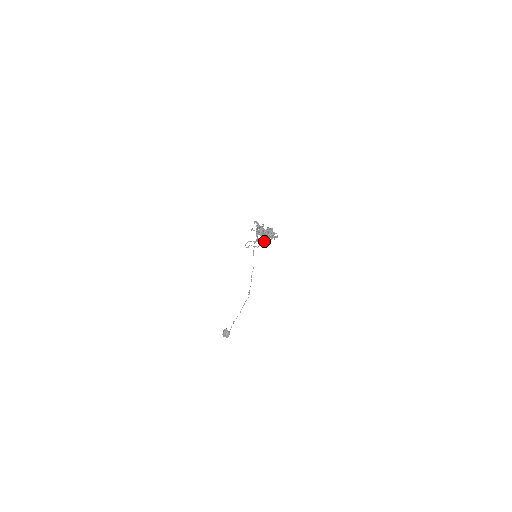
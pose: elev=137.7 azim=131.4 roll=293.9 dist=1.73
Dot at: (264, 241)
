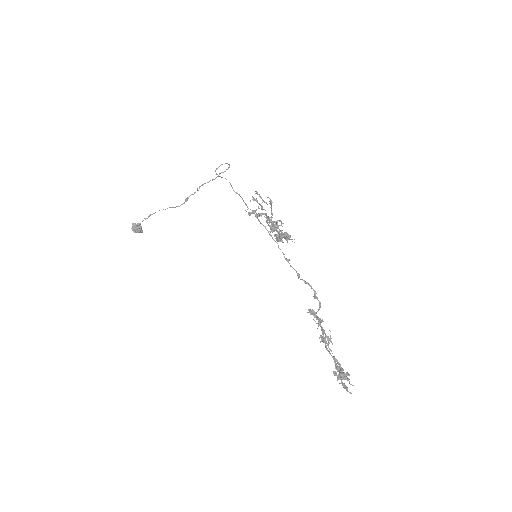
Dot at: occluded
